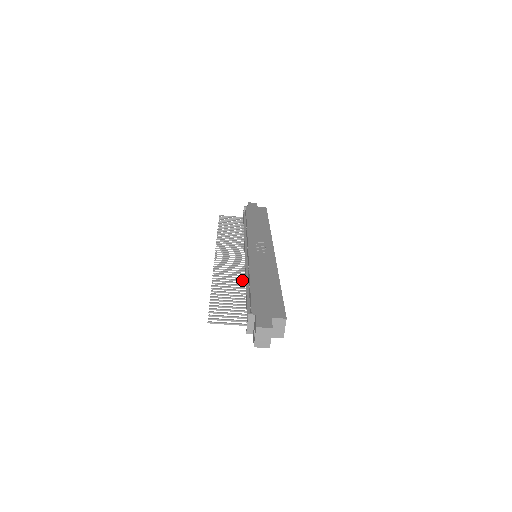
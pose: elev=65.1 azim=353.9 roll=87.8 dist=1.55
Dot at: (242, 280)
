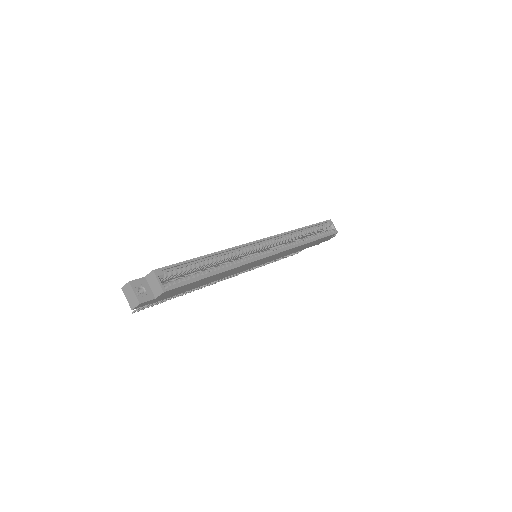
Dot at: occluded
